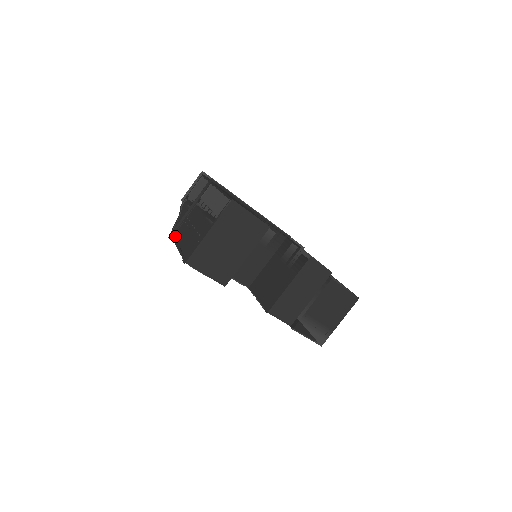
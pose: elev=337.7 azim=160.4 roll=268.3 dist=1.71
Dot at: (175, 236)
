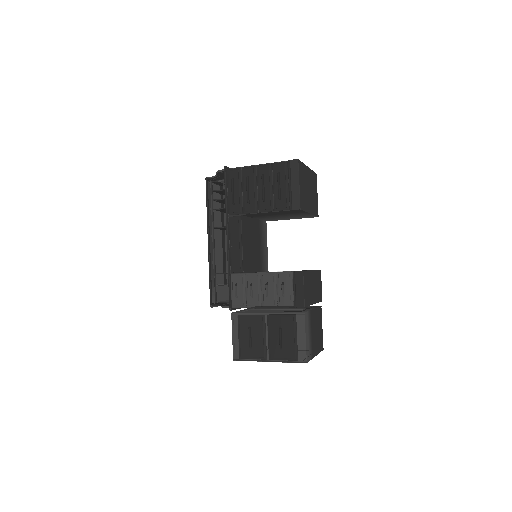
Dot at: occluded
